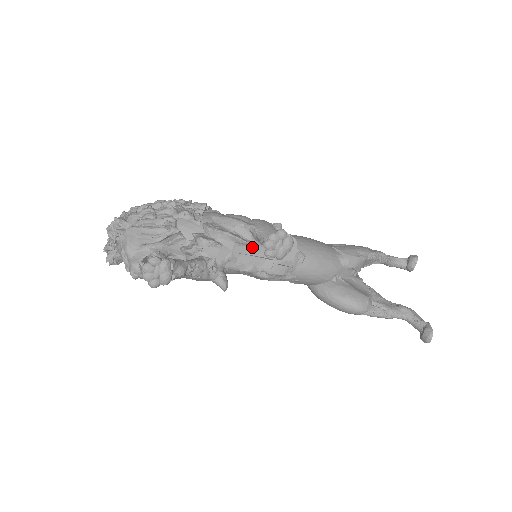
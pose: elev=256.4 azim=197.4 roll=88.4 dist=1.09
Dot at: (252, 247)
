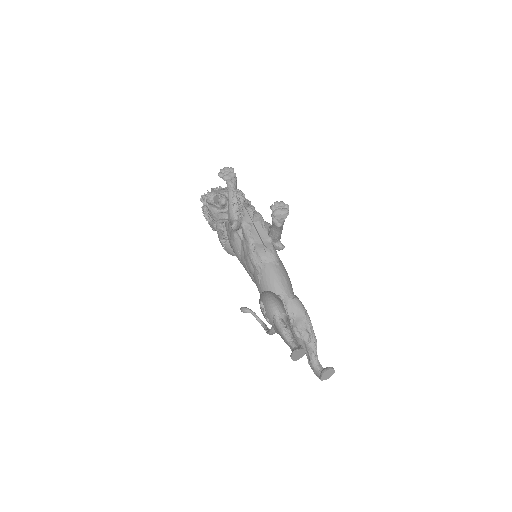
Dot at: (263, 232)
